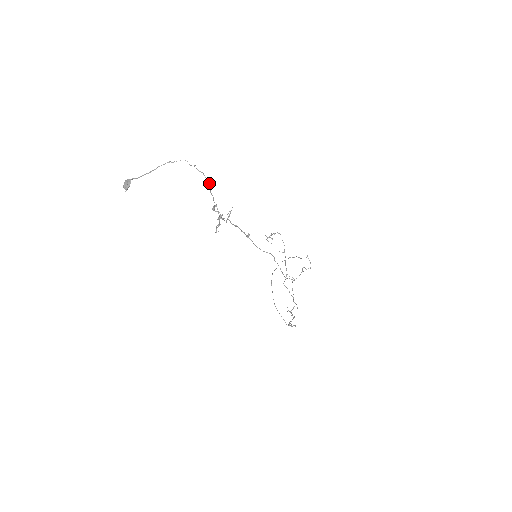
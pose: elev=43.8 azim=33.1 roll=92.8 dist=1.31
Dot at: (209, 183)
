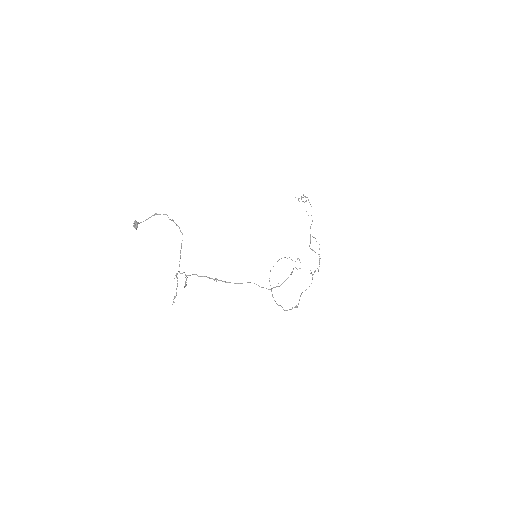
Dot at: occluded
